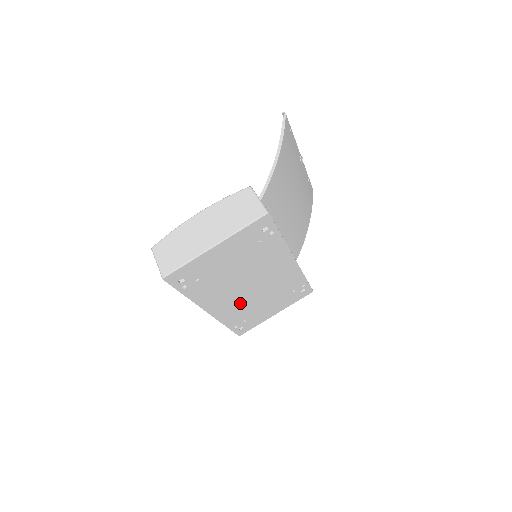
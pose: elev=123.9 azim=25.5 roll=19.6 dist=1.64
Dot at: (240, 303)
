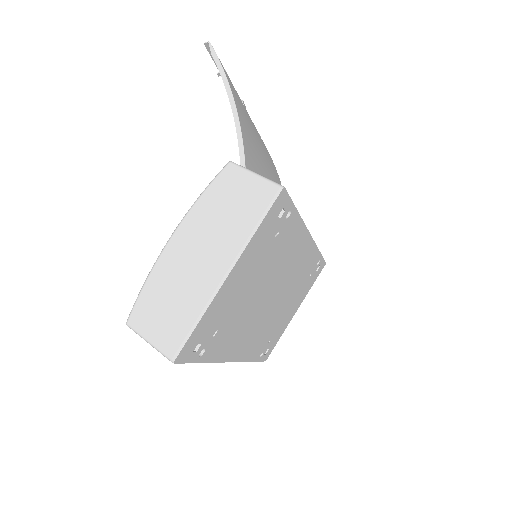
Dot at: (263, 326)
